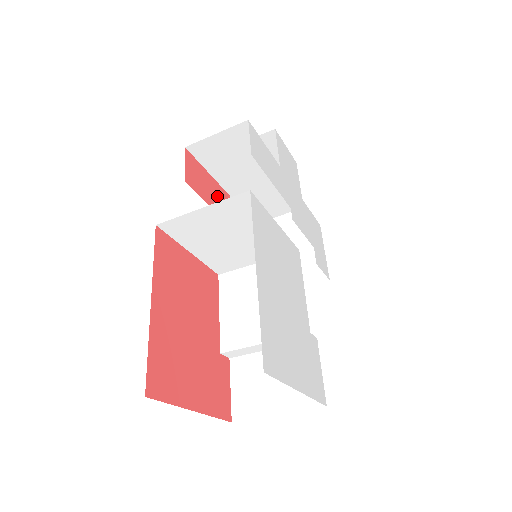
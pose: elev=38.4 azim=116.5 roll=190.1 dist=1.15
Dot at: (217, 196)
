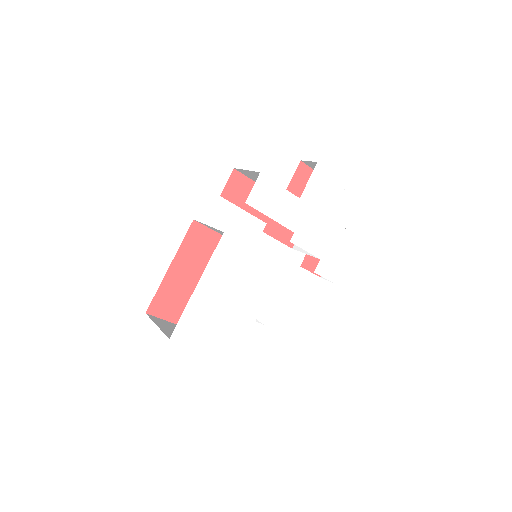
Dot at: occluded
